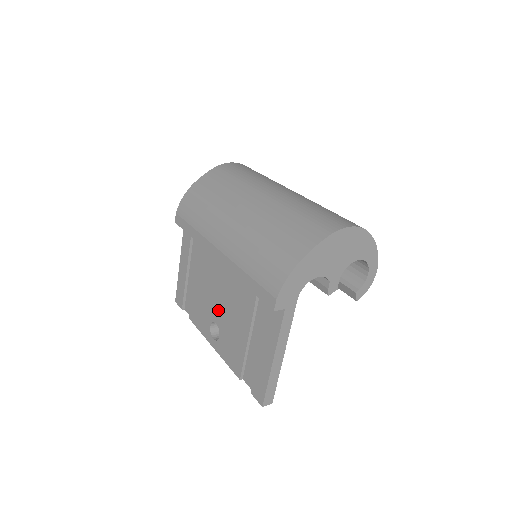
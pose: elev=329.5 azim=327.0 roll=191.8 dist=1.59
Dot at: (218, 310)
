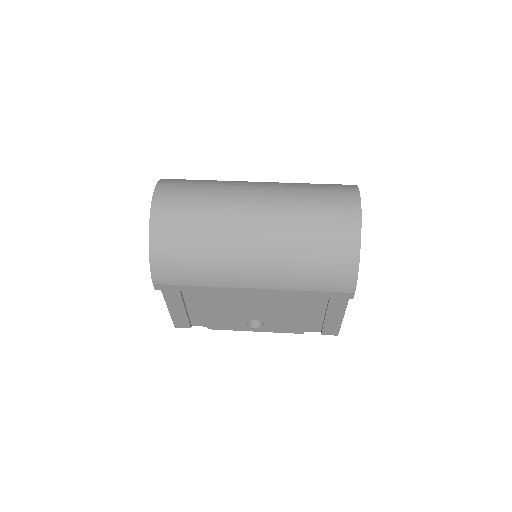
Dot at: (255, 313)
